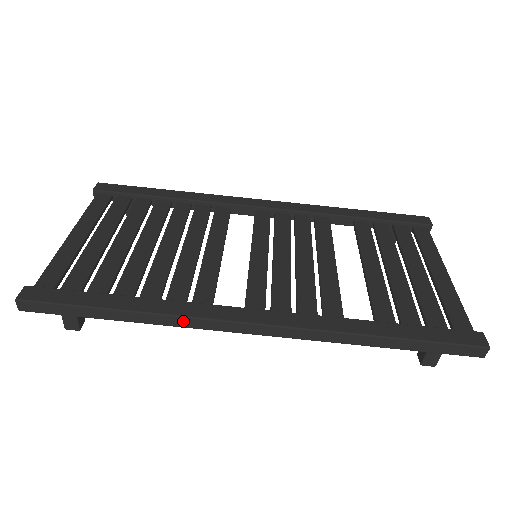
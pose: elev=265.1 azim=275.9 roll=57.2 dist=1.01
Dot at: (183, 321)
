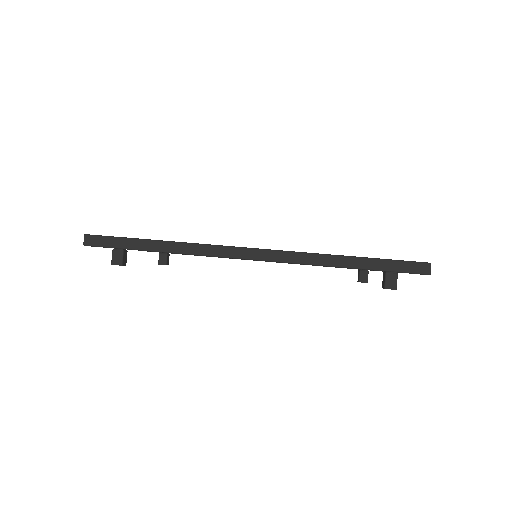
Dot at: (201, 248)
